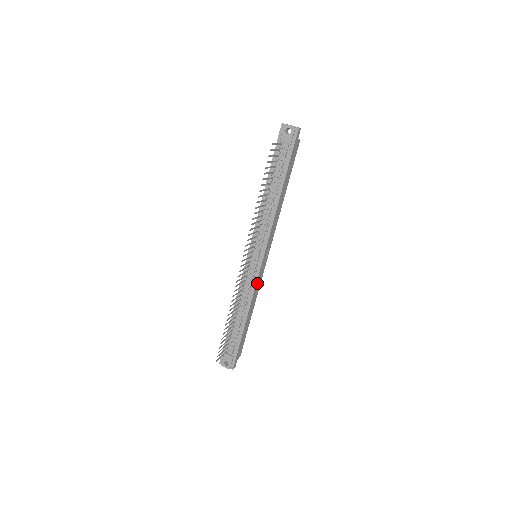
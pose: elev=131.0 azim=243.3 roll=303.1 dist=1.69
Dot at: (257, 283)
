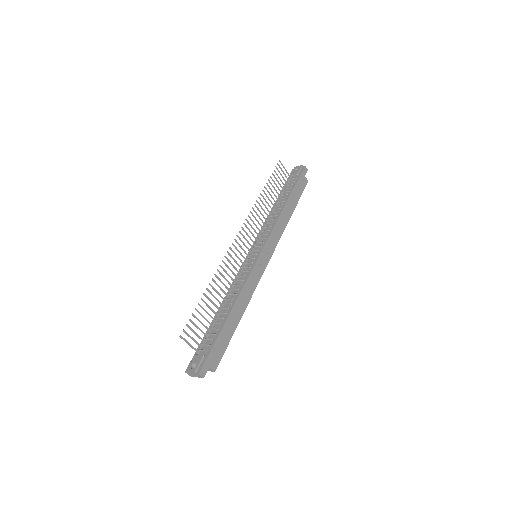
Dot at: (252, 276)
